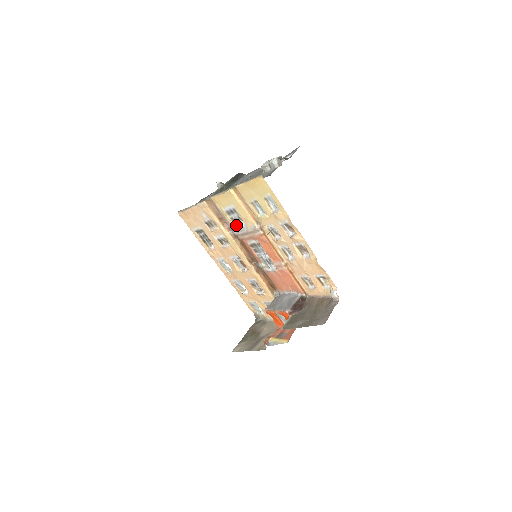
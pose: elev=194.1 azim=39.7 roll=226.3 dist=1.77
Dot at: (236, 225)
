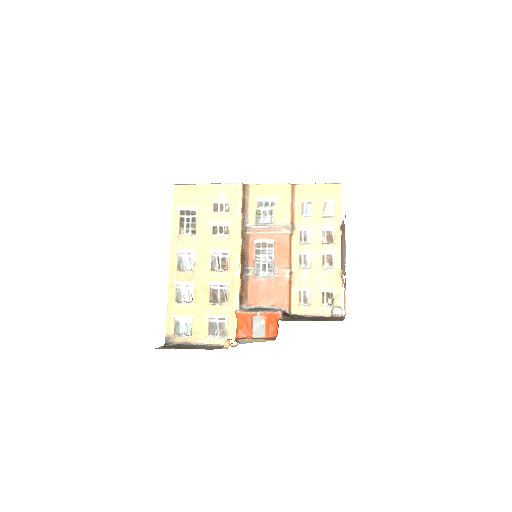
Dot at: (257, 219)
